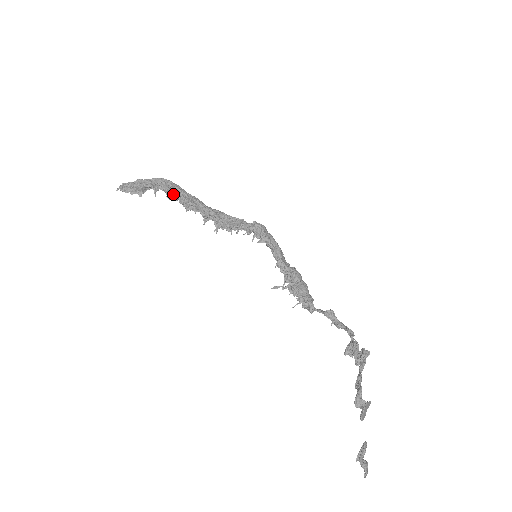
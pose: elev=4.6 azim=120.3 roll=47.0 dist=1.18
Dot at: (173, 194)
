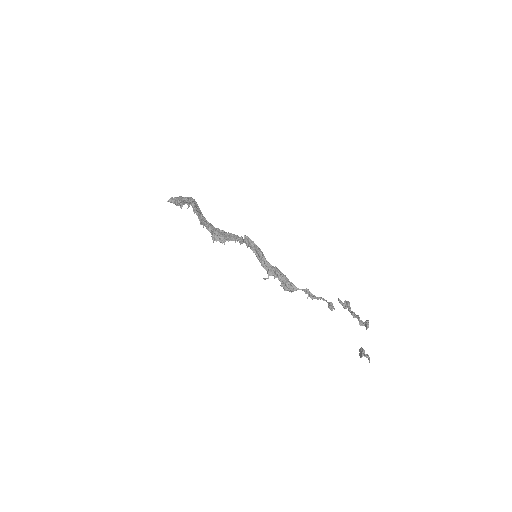
Dot at: (197, 210)
